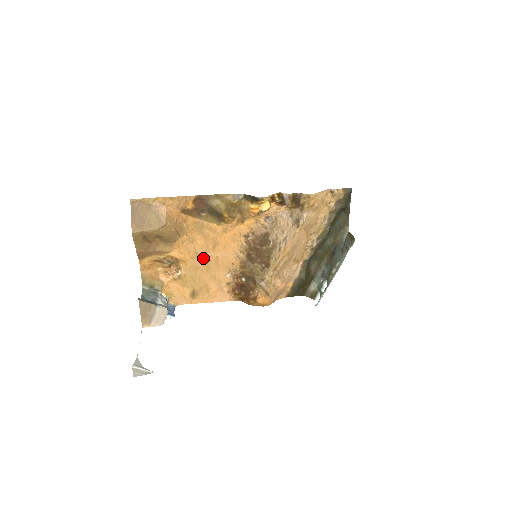
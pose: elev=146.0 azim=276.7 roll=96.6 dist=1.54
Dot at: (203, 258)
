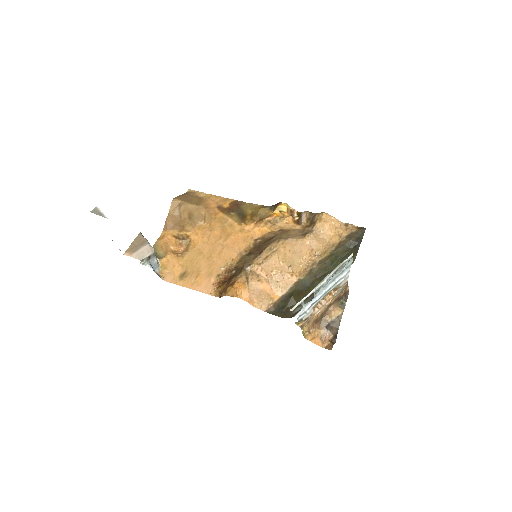
Dot at: (211, 246)
